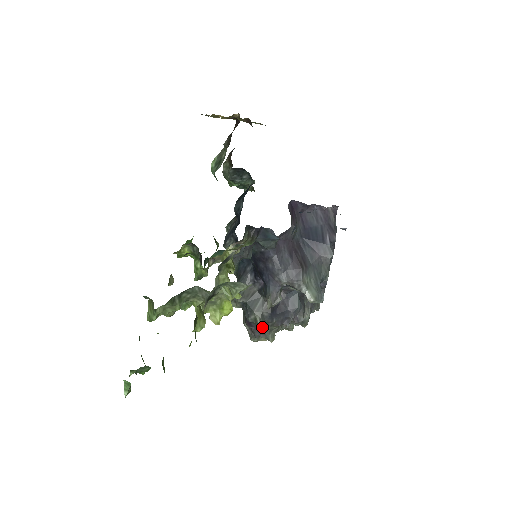
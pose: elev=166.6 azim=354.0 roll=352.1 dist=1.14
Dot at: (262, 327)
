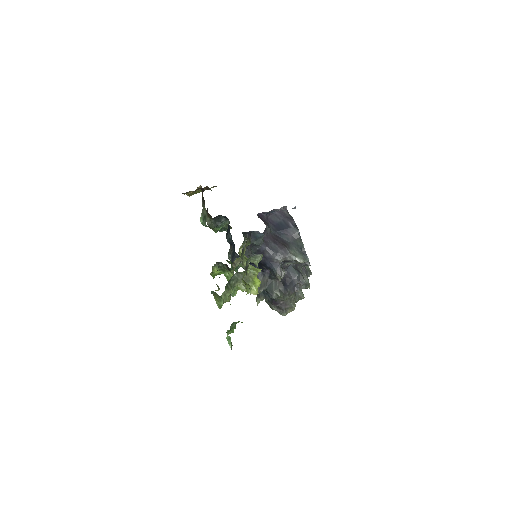
Dot at: (284, 299)
